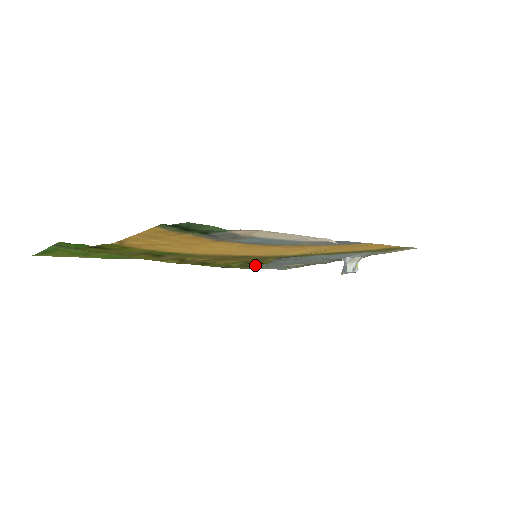
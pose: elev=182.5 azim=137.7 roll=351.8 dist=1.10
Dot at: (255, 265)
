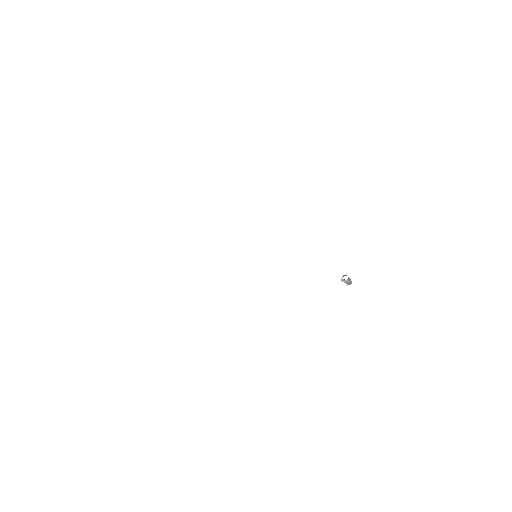
Dot at: occluded
